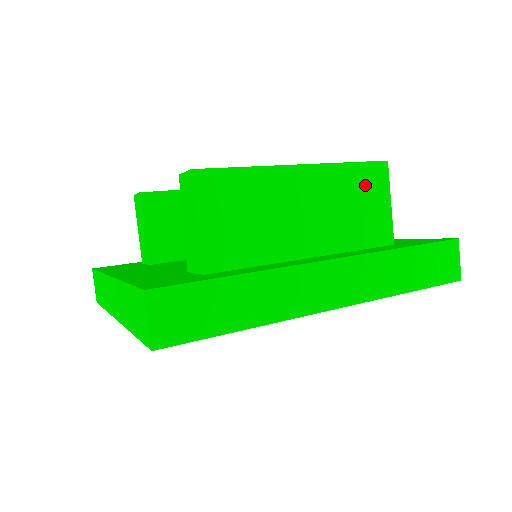
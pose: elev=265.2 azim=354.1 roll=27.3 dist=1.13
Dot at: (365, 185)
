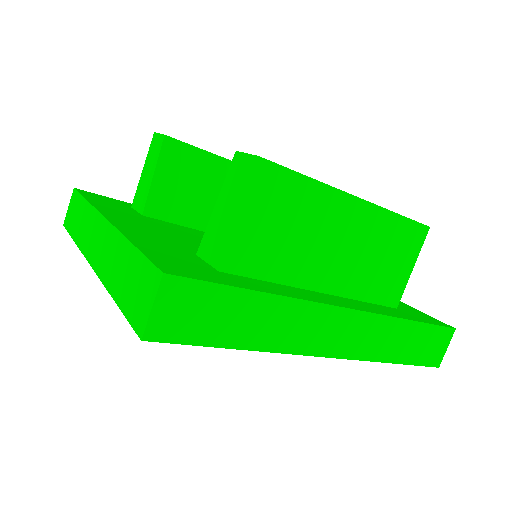
Dot at: (401, 242)
